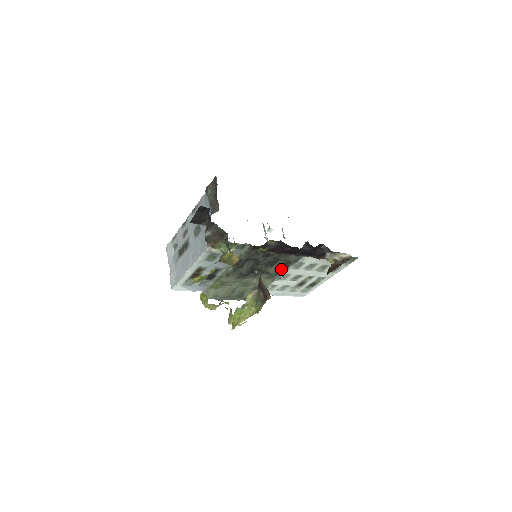
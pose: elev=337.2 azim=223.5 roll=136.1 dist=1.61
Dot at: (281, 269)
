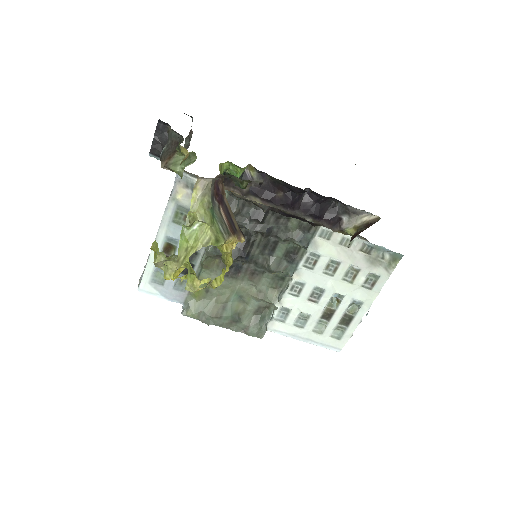
Dot at: (287, 265)
